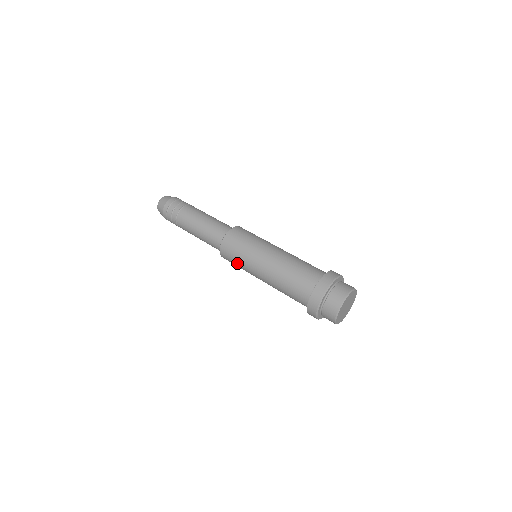
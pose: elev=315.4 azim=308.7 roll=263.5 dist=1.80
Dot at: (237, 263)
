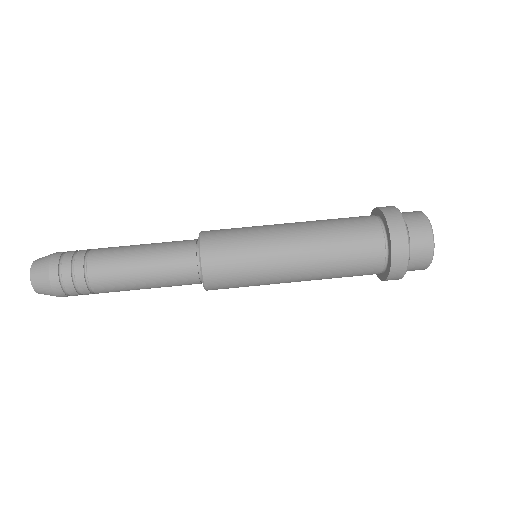
Dot at: (242, 276)
